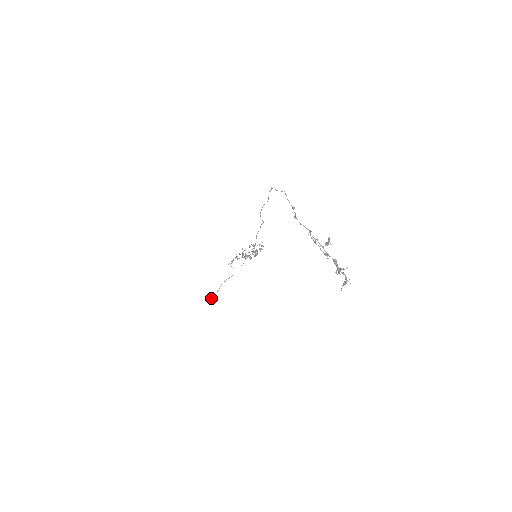
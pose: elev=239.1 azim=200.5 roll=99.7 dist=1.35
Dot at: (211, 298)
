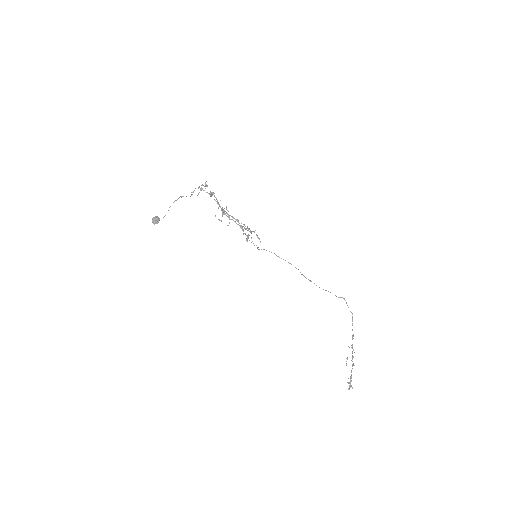
Dot at: (158, 221)
